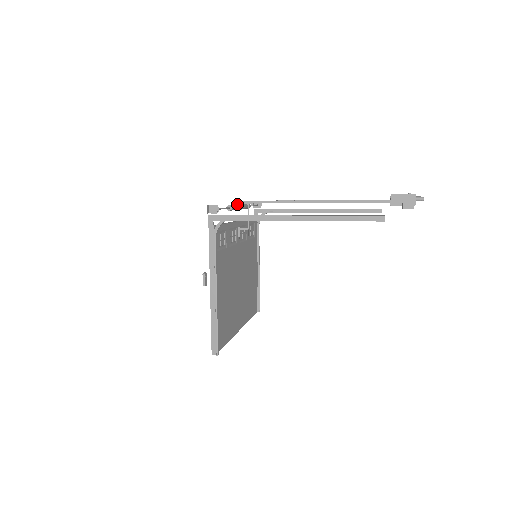
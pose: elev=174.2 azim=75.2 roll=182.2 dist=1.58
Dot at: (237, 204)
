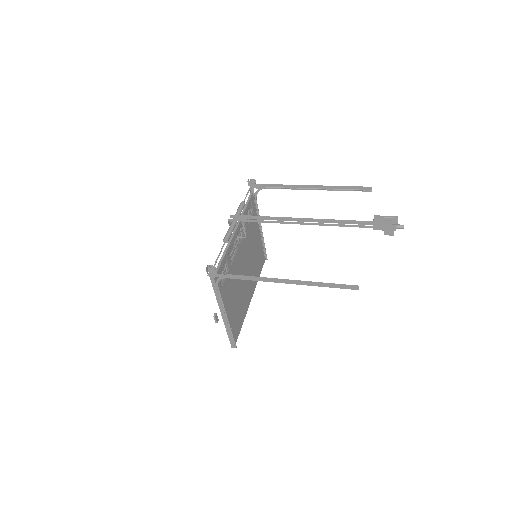
Dot at: (232, 225)
